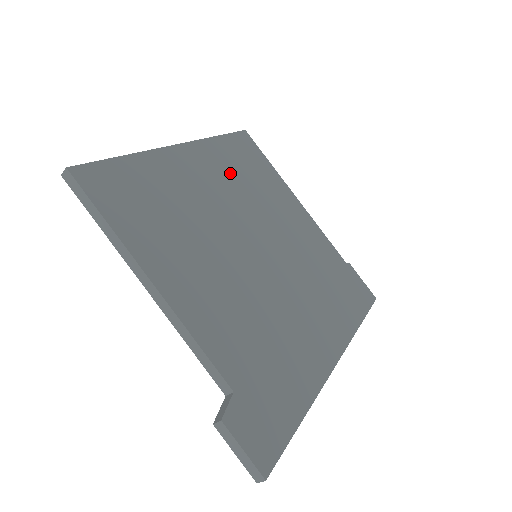
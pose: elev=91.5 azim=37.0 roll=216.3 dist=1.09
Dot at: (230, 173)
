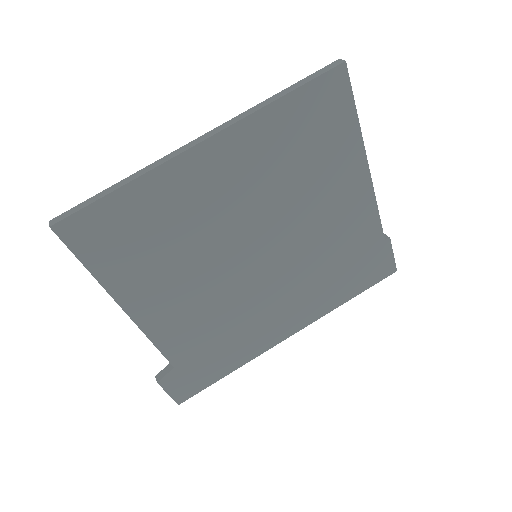
Dot at: (270, 162)
